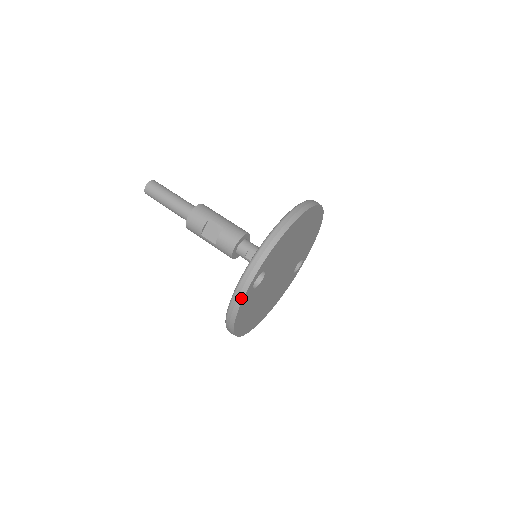
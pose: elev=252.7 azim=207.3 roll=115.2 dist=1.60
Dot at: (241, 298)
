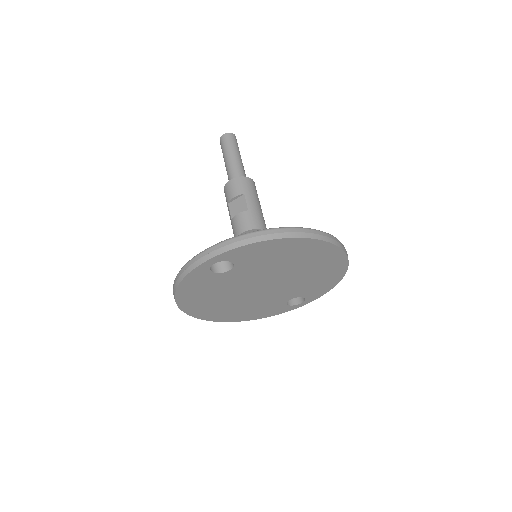
Dot at: (191, 268)
